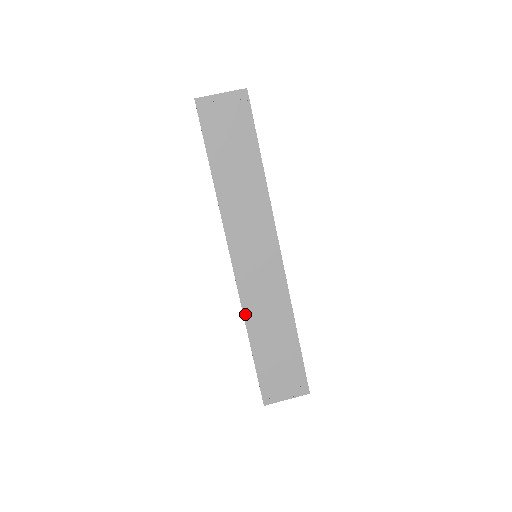
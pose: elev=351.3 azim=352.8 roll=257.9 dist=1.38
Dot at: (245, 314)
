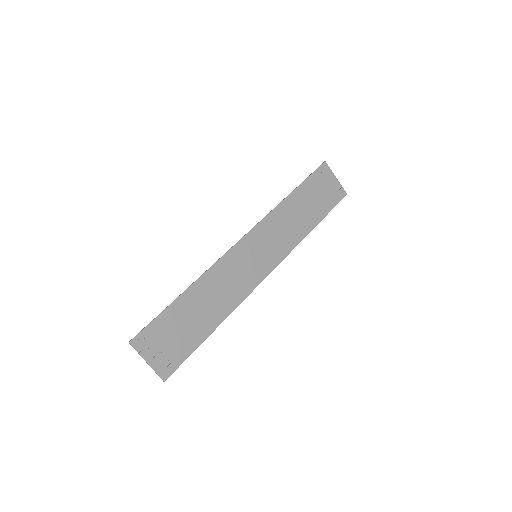
Dot at: (208, 272)
